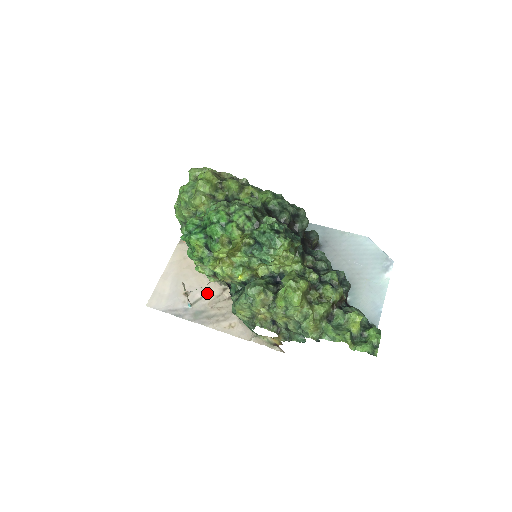
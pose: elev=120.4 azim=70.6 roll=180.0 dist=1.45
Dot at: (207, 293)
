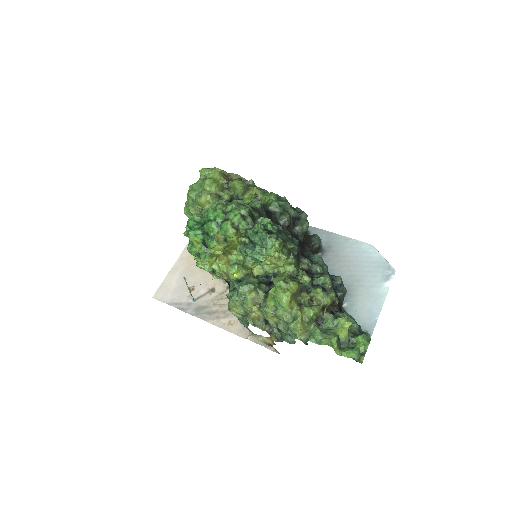
Dot at: (211, 290)
